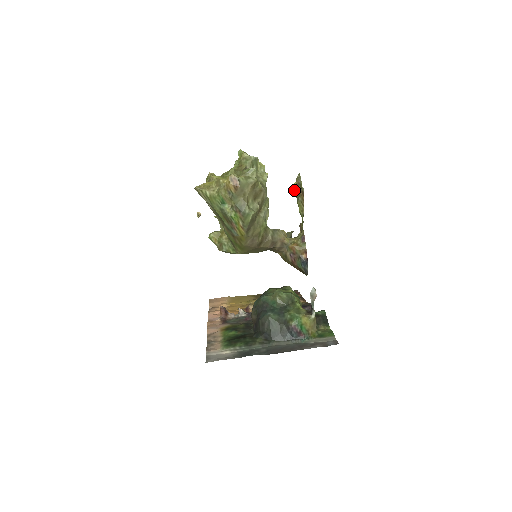
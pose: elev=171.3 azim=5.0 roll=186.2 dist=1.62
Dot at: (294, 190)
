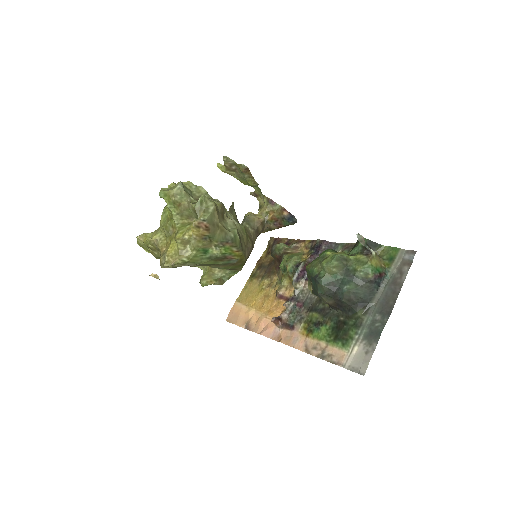
Dot at: occluded
